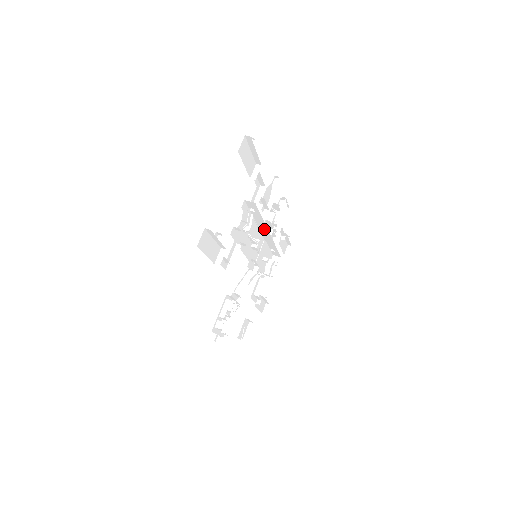
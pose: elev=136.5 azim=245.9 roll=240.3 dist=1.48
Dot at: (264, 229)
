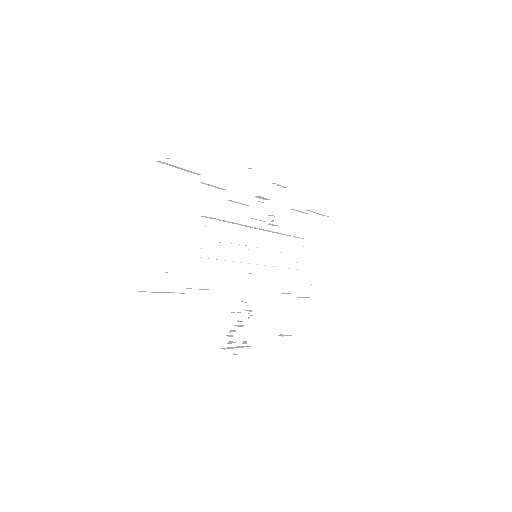
Dot at: (253, 227)
